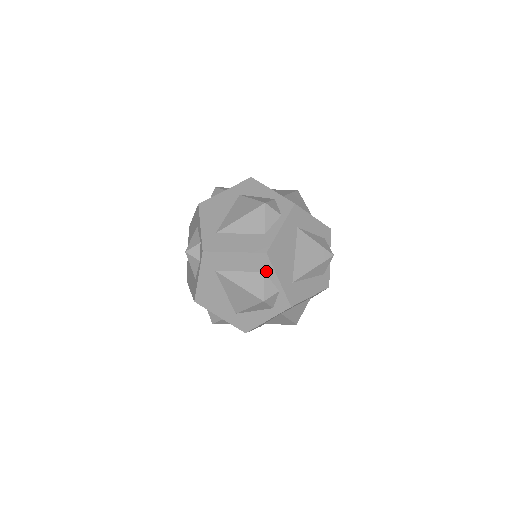
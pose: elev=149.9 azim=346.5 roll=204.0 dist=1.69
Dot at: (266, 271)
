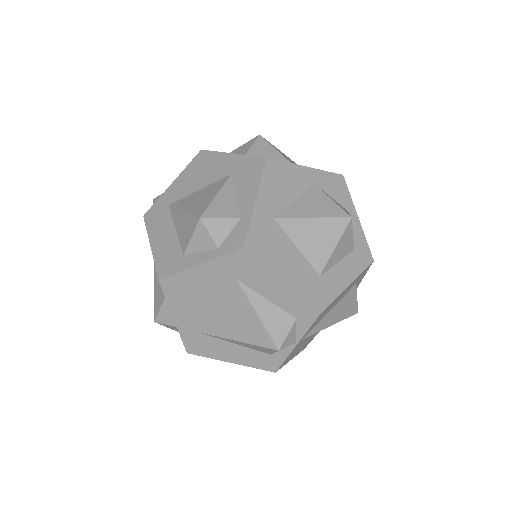
Dot at: occluded
